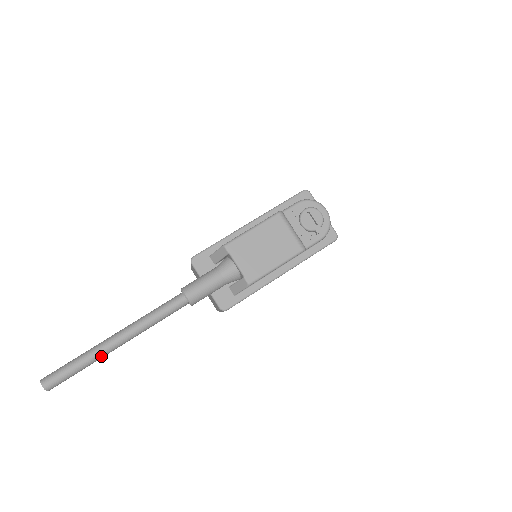
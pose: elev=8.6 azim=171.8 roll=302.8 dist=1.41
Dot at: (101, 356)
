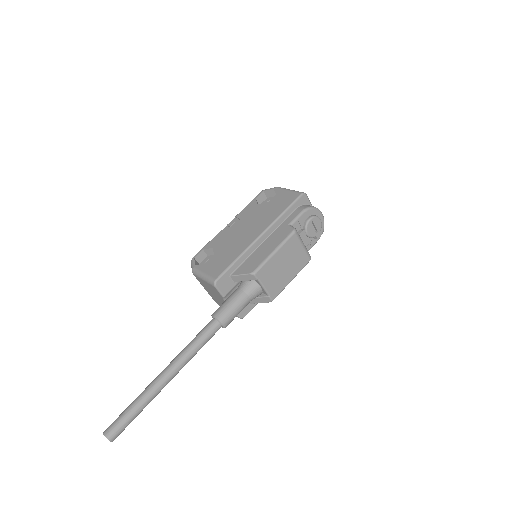
Dot at: (155, 396)
